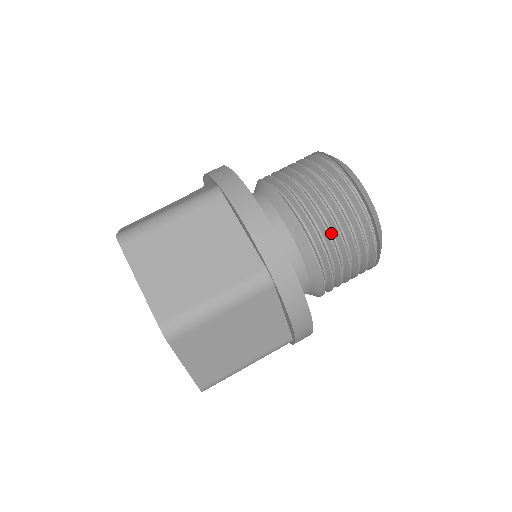
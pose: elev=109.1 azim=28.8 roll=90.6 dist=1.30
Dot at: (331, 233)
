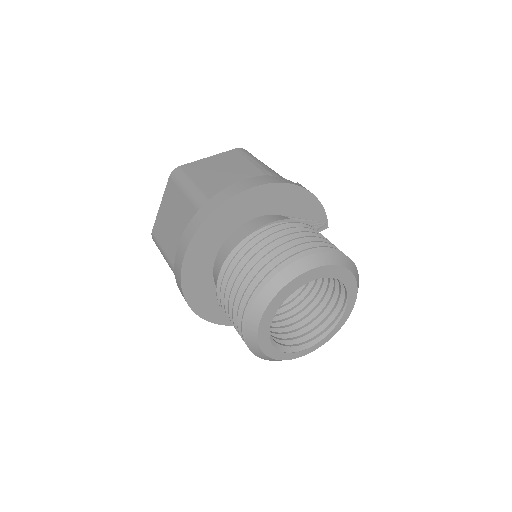
Dot at: occluded
